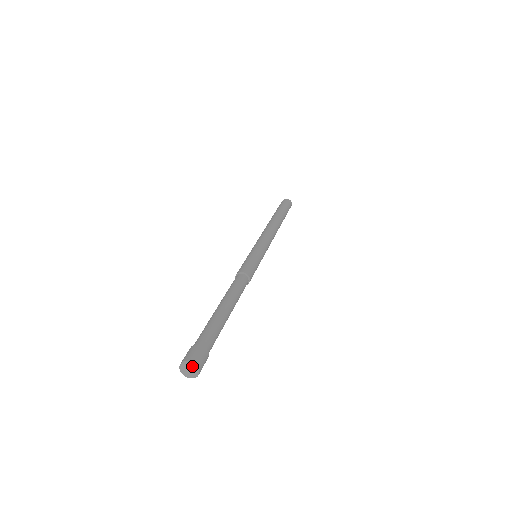
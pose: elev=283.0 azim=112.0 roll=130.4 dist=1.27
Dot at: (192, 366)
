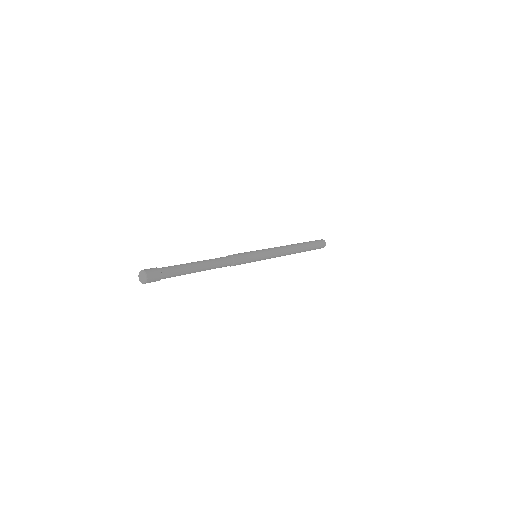
Dot at: (144, 274)
